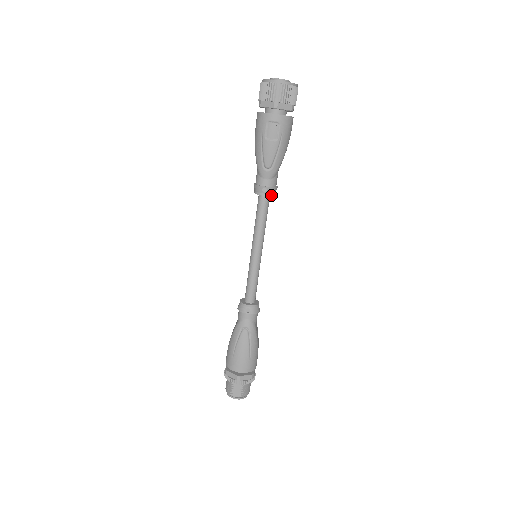
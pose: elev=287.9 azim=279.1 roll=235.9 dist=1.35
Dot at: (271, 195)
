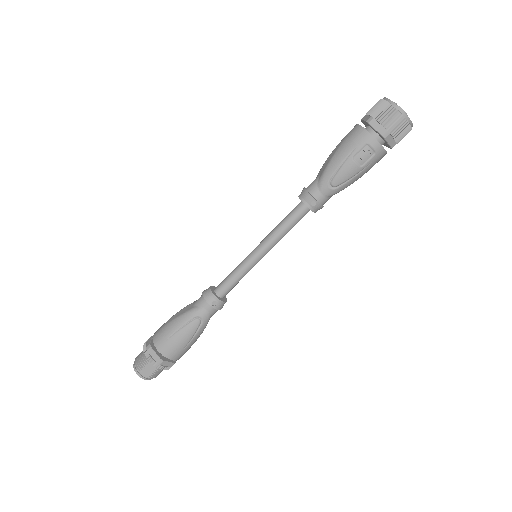
Dot at: (315, 211)
